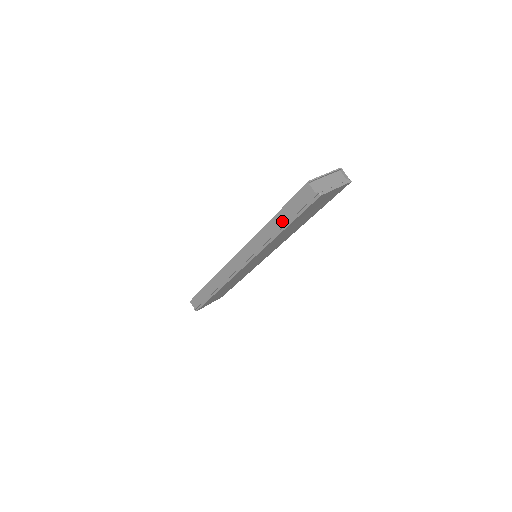
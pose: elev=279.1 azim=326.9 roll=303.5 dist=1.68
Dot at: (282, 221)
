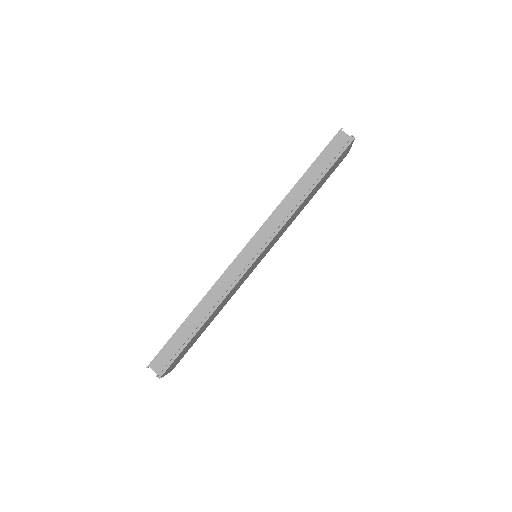
Dot at: (313, 177)
